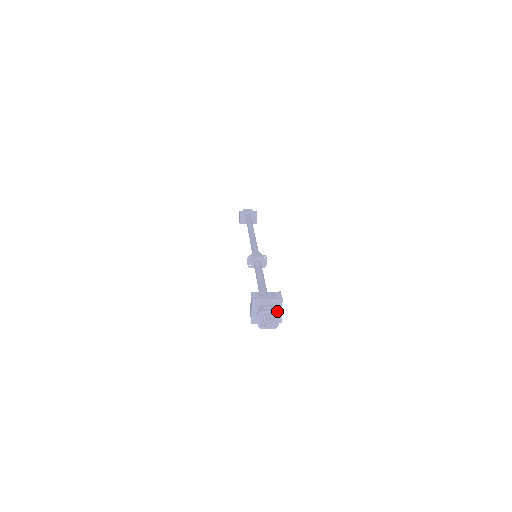
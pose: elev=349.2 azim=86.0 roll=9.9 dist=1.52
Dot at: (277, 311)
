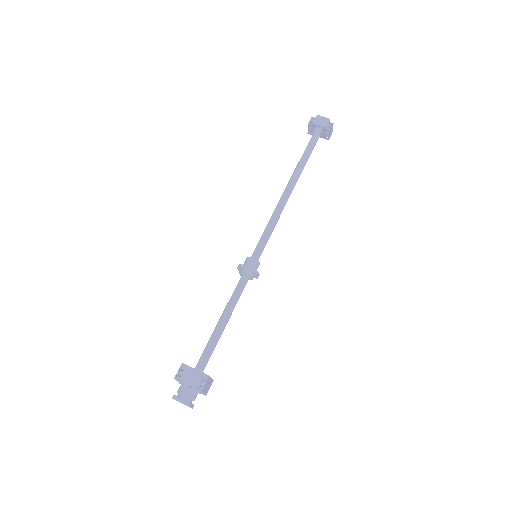
Dot at: (188, 406)
